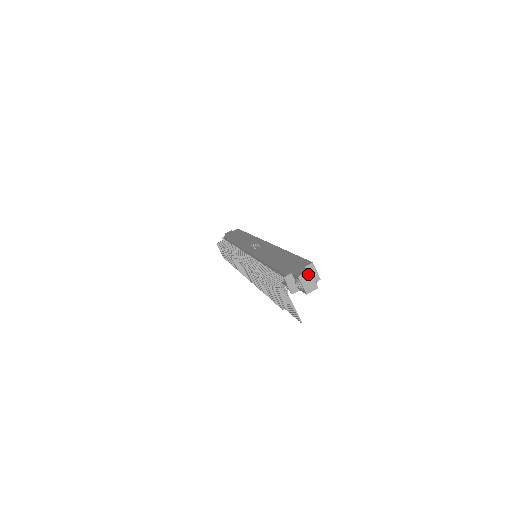
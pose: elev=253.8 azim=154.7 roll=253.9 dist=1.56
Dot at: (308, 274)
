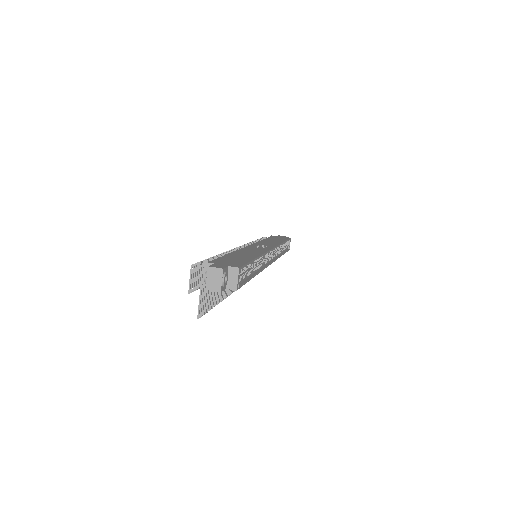
Dot at: (219, 271)
